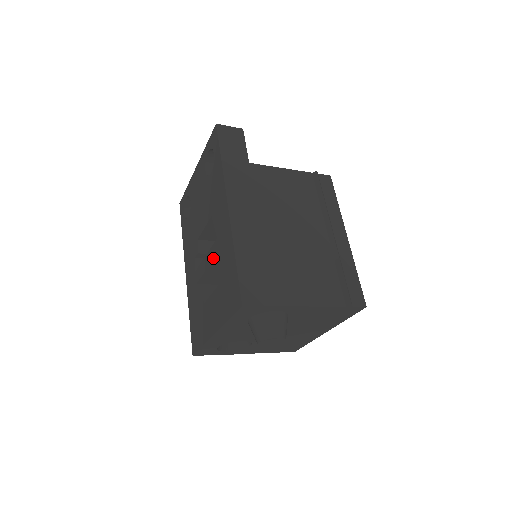
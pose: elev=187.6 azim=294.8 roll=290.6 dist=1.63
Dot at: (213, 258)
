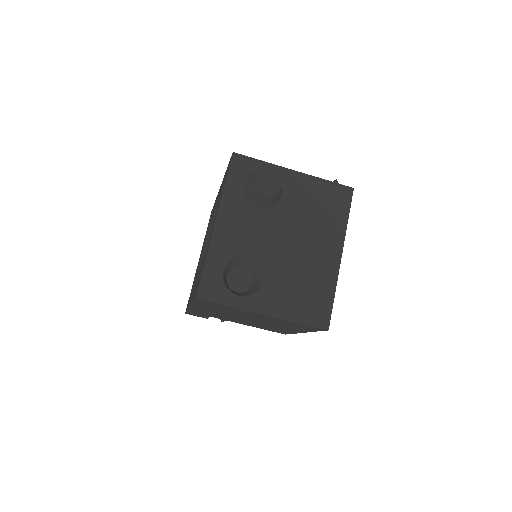
Dot at: (212, 220)
